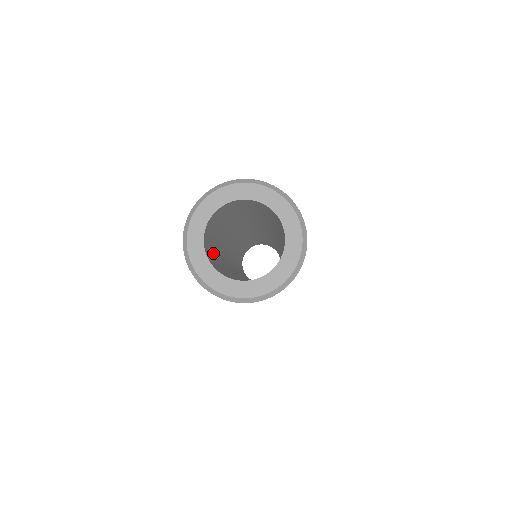
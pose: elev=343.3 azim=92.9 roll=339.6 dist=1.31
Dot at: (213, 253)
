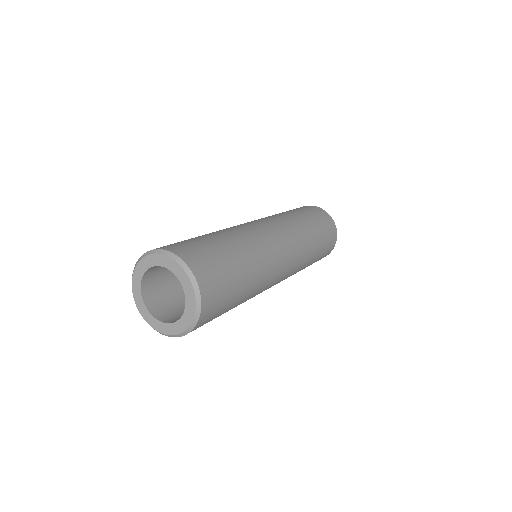
Dot at: (175, 295)
